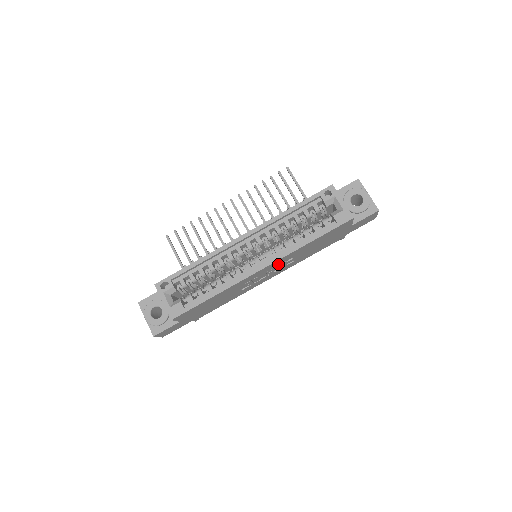
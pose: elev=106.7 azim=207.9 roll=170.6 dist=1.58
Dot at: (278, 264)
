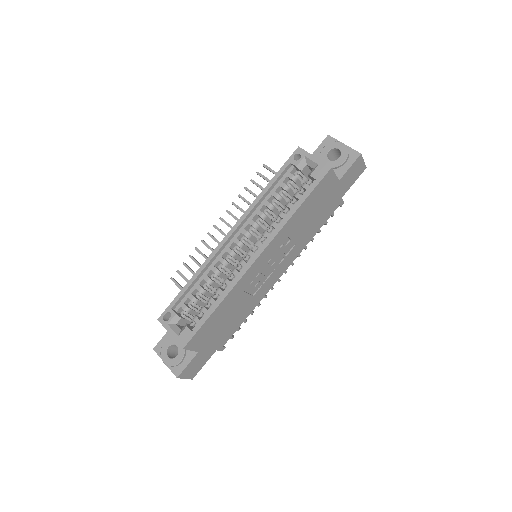
Dot at: (275, 250)
